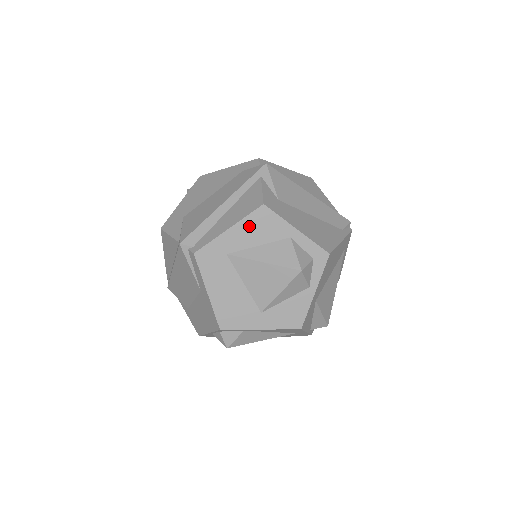
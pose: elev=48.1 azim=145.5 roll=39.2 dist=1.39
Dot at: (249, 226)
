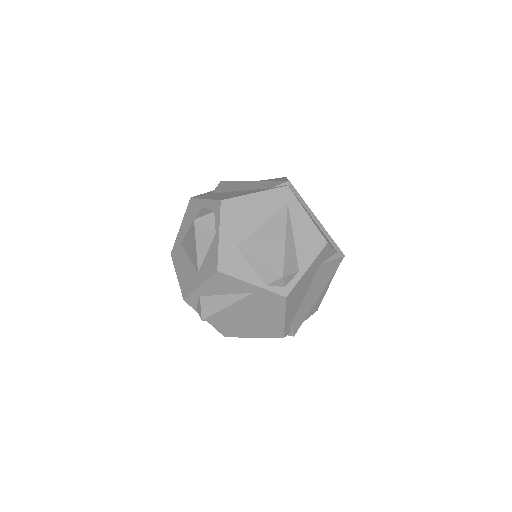
Dot at: (187, 217)
